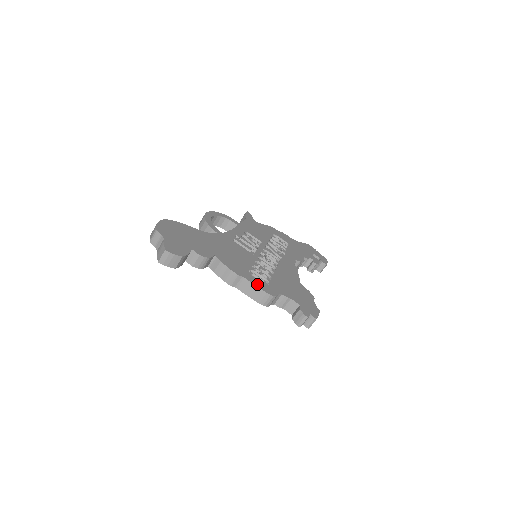
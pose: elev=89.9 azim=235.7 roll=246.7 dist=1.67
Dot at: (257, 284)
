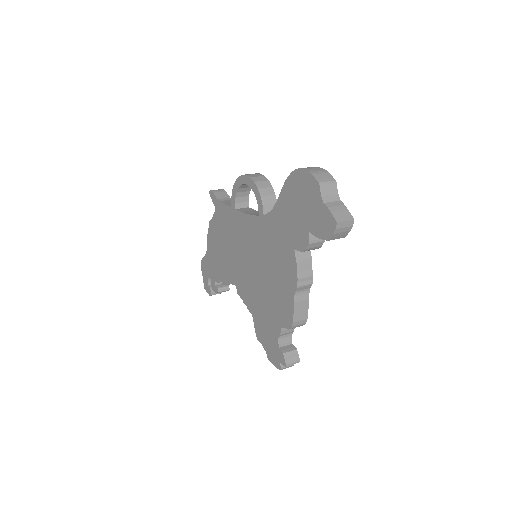
Dot at: (306, 303)
